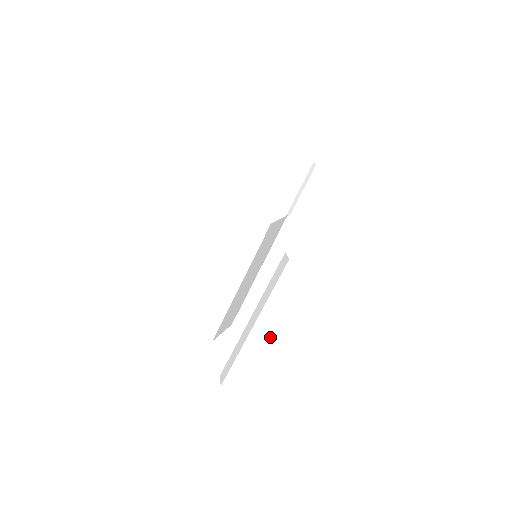
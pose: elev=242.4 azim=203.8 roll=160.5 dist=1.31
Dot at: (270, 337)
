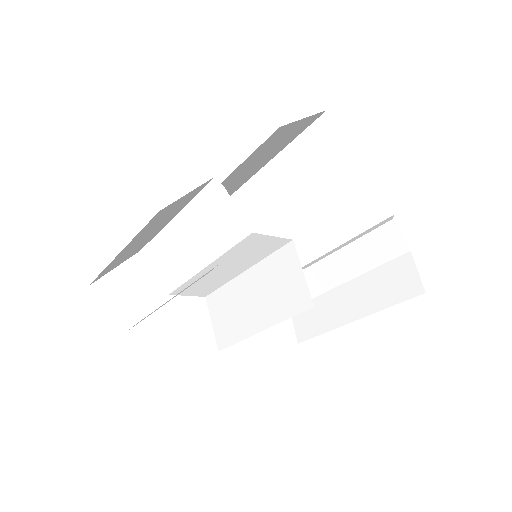
Dot at: (221, 333)
